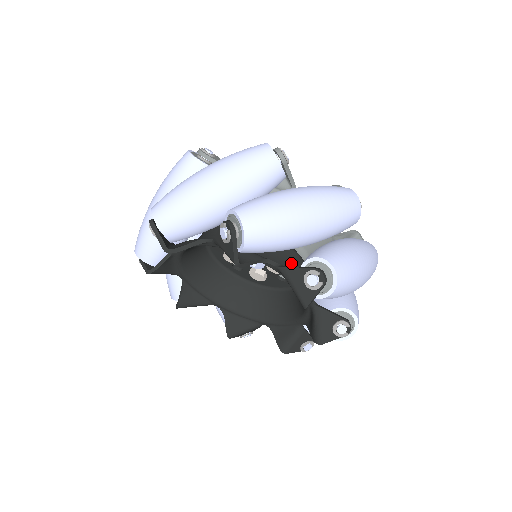
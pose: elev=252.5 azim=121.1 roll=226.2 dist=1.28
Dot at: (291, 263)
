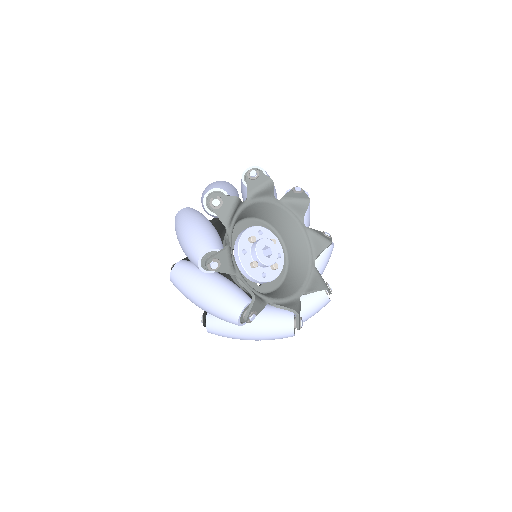
Dot at: occluded
